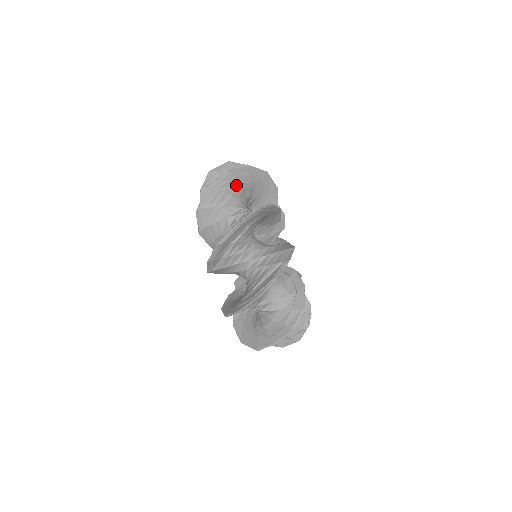
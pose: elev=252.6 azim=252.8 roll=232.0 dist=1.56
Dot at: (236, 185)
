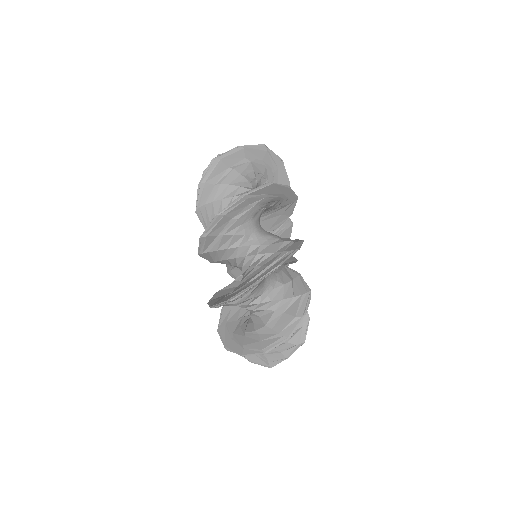
Dot at: occluded
